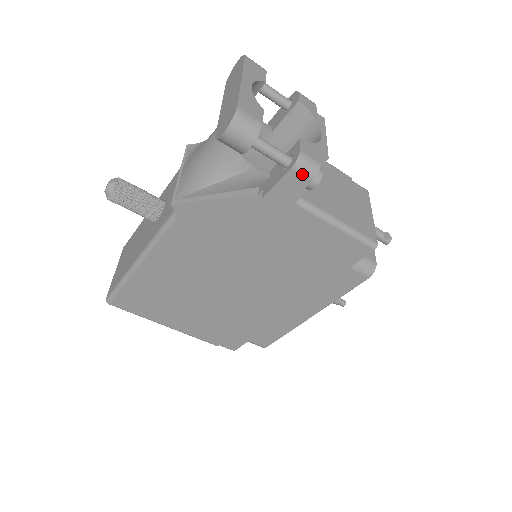
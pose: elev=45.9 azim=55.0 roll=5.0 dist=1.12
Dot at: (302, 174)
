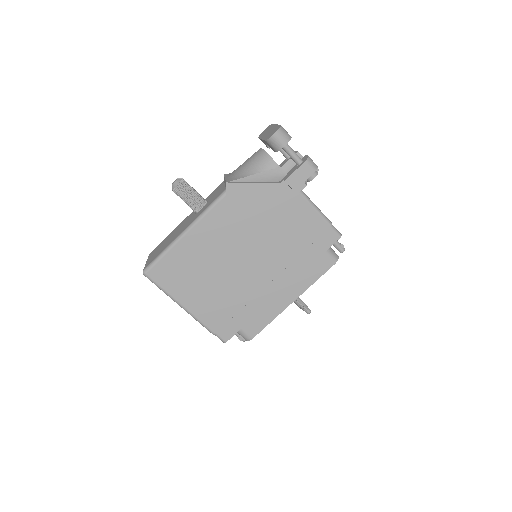
Dot at: (309, 167)
